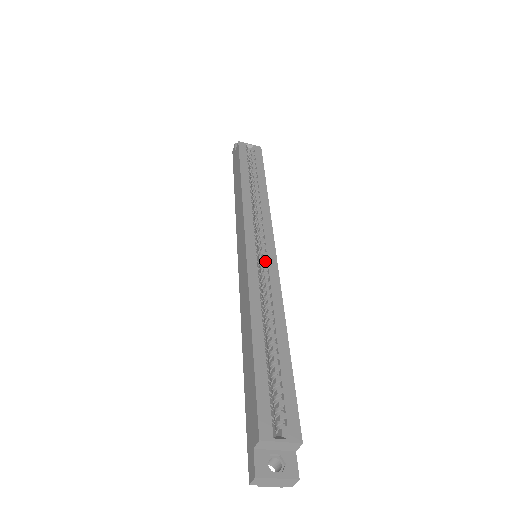
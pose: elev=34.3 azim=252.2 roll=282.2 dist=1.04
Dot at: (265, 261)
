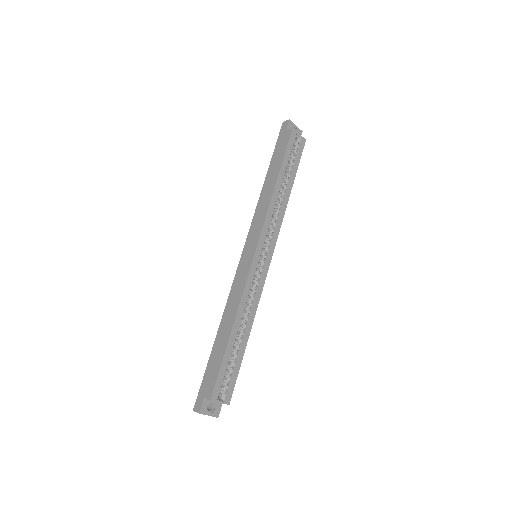
Dot at: (261, 270)
